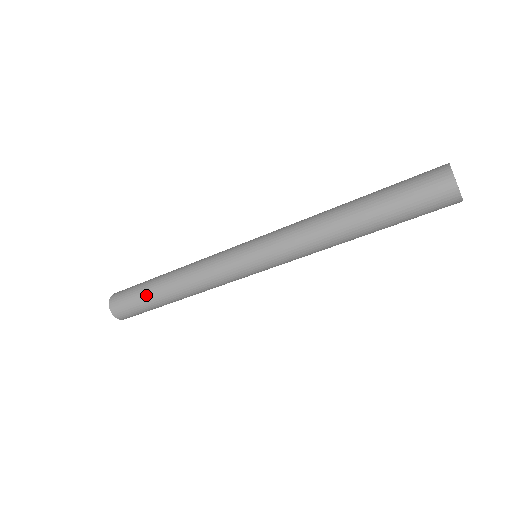
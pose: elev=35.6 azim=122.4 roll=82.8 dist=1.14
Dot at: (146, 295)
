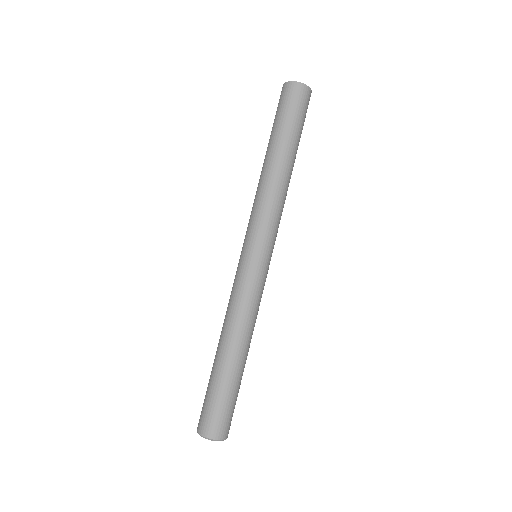
Dot at: (218, 381)
